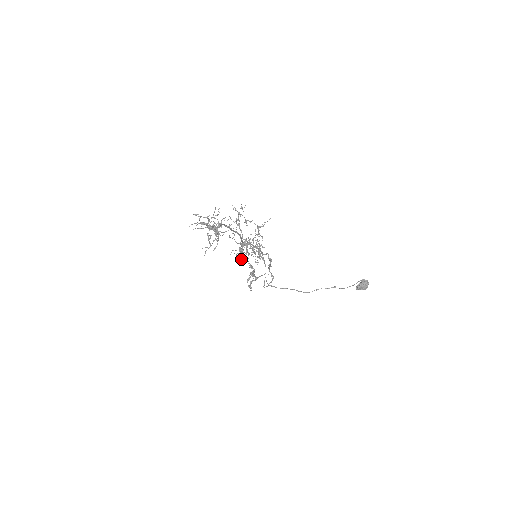
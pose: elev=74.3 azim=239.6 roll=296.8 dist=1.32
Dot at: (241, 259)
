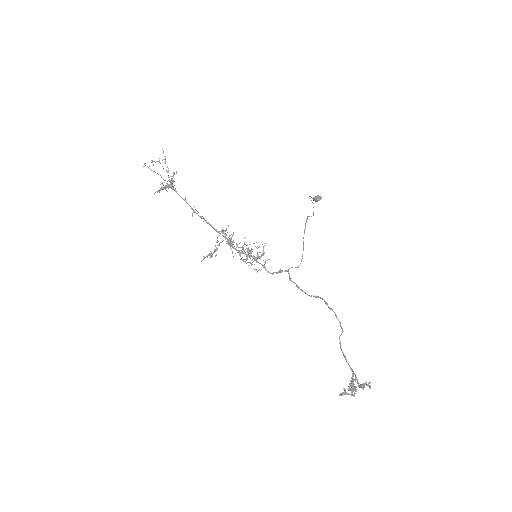
Dot at: occluded
